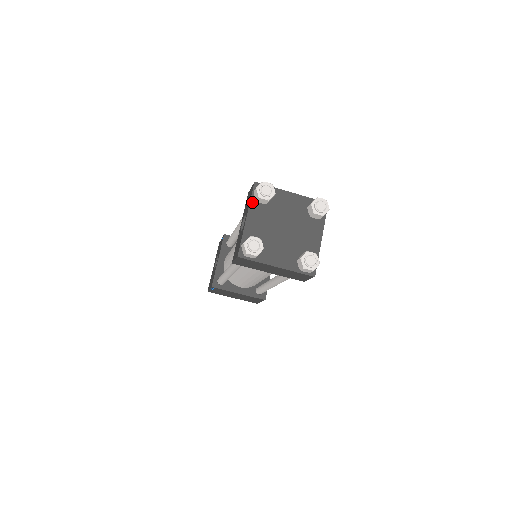
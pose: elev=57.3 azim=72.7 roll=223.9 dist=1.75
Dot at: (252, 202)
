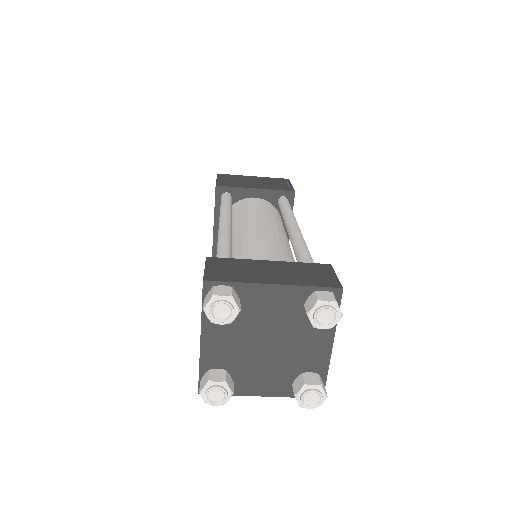
Dot at: (205, 314)
